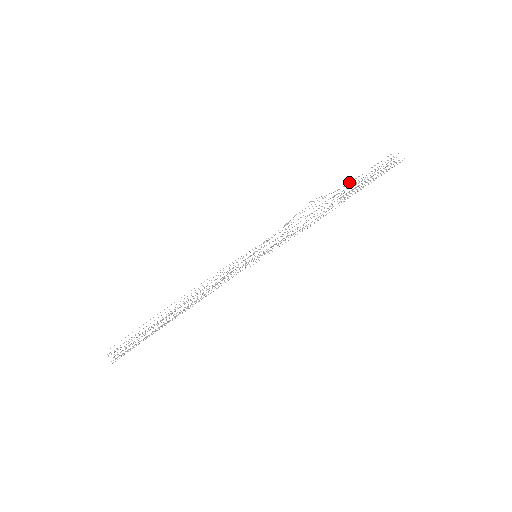
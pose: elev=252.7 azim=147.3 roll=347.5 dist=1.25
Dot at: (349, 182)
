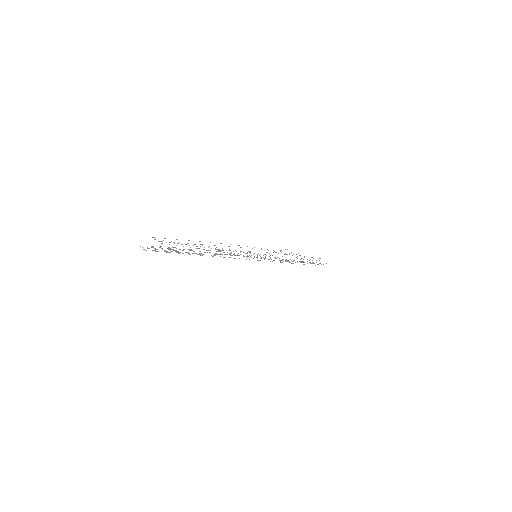
Dot at: occluded
